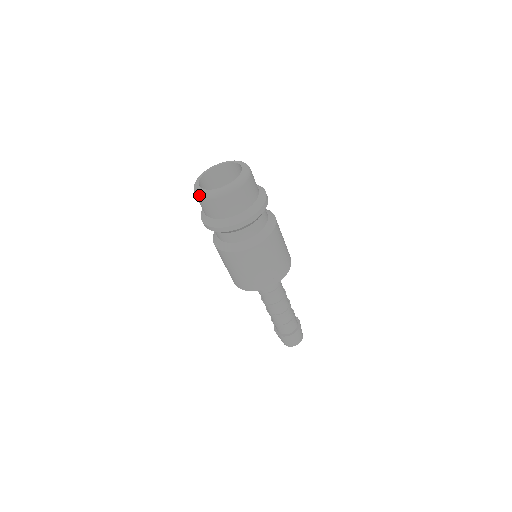
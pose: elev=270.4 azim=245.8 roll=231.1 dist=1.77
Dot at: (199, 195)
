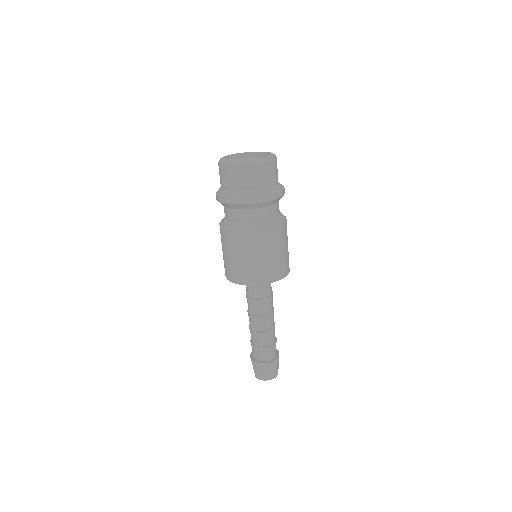
Dot at: (222, 162)
